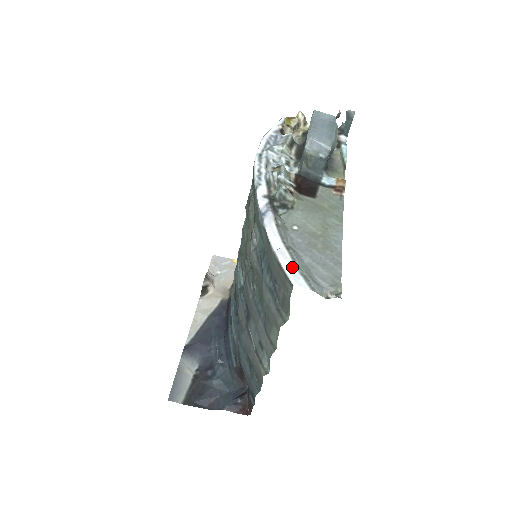
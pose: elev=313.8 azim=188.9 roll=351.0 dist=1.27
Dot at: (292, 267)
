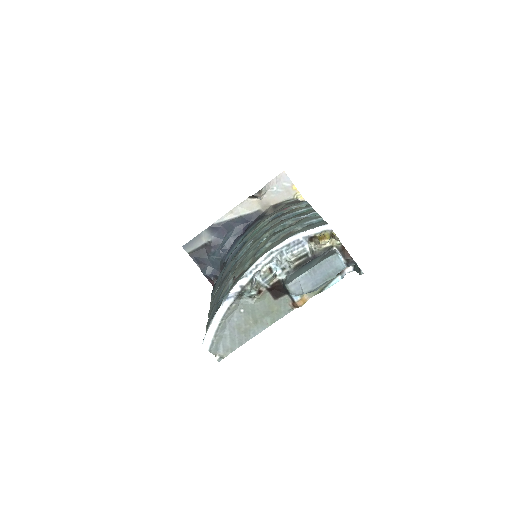
Dot at: (211, 335)
